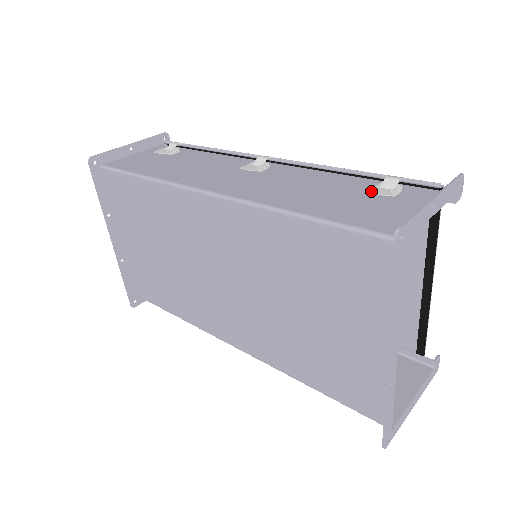
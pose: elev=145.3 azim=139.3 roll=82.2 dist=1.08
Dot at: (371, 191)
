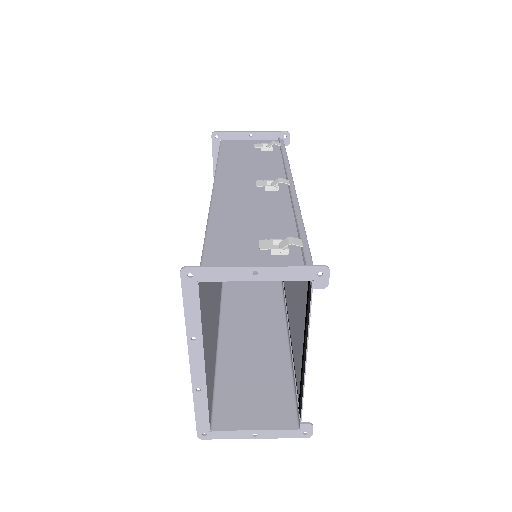
Dot at: (261, 240)
